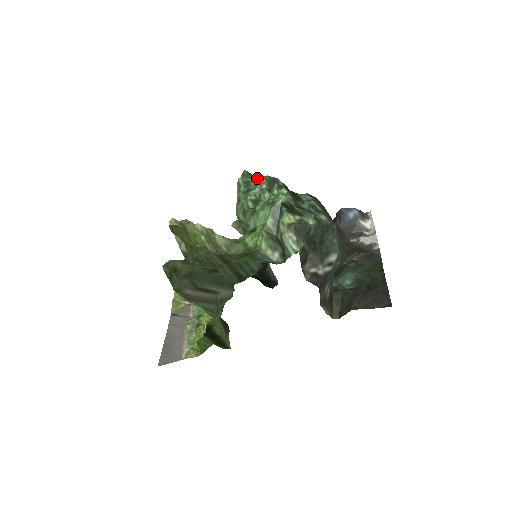
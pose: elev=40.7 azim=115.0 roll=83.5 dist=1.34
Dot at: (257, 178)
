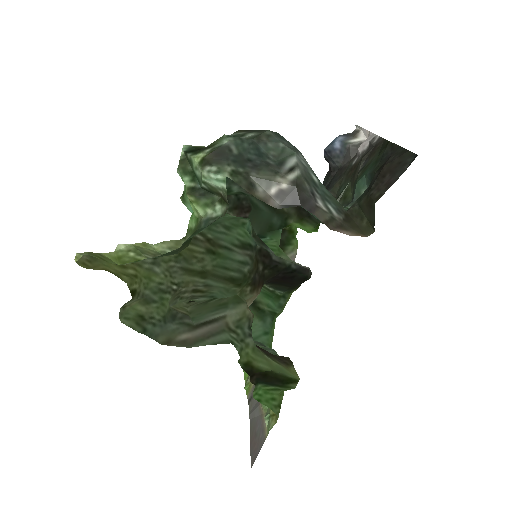
Dot at: occluded
